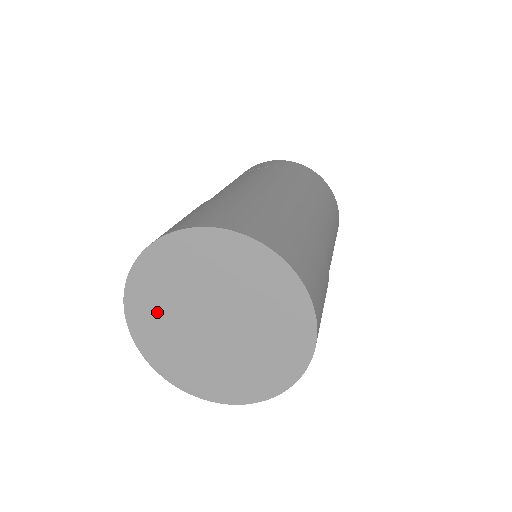
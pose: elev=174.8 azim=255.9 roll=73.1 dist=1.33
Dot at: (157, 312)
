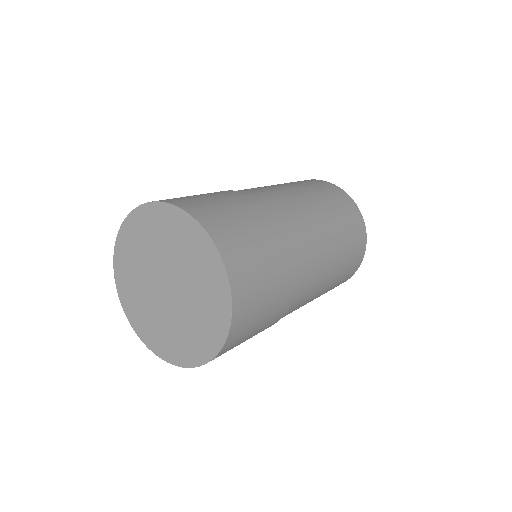
Dot at: (145, 315)
